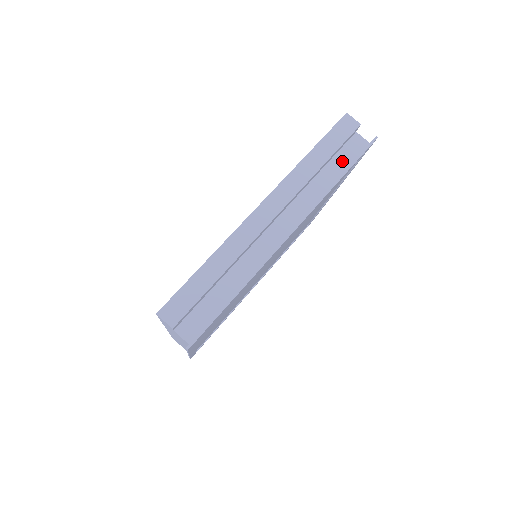
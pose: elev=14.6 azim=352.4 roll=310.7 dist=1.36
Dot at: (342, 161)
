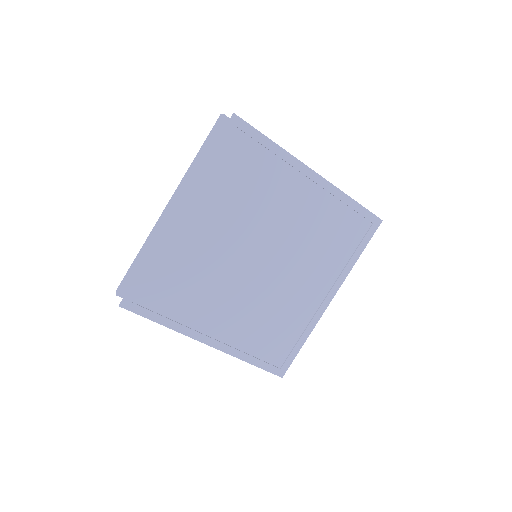
Dot at: occluded
